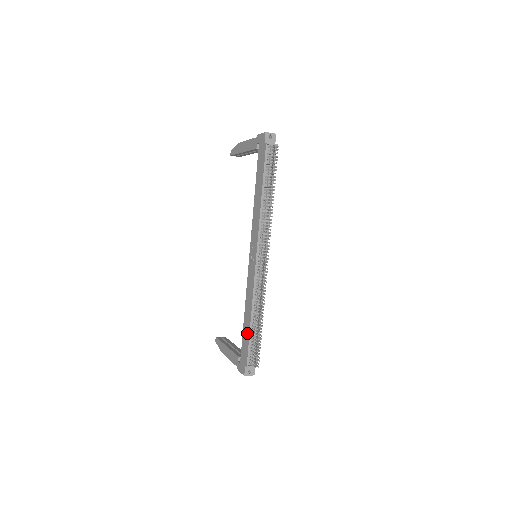
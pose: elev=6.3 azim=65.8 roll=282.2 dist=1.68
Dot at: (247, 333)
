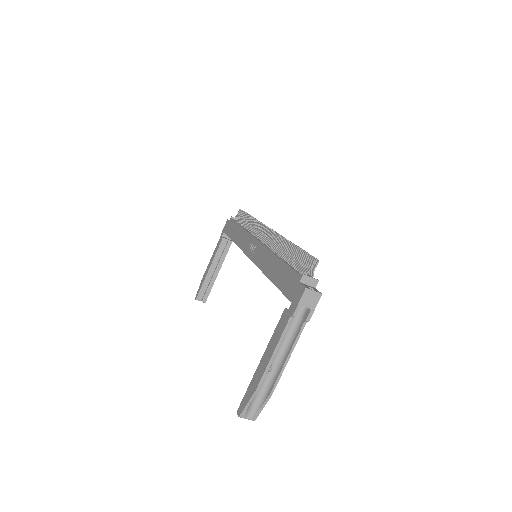
Dot at: (281, 269)
